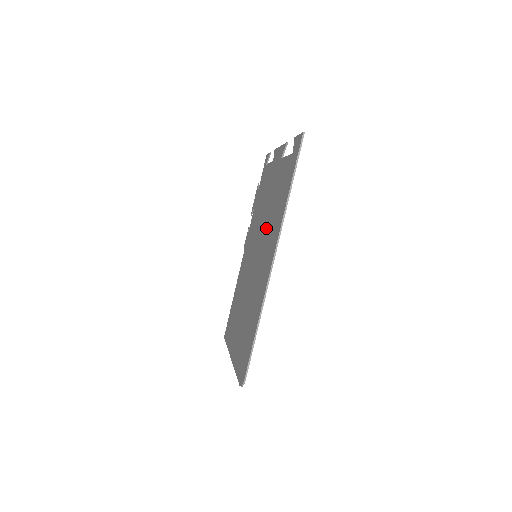
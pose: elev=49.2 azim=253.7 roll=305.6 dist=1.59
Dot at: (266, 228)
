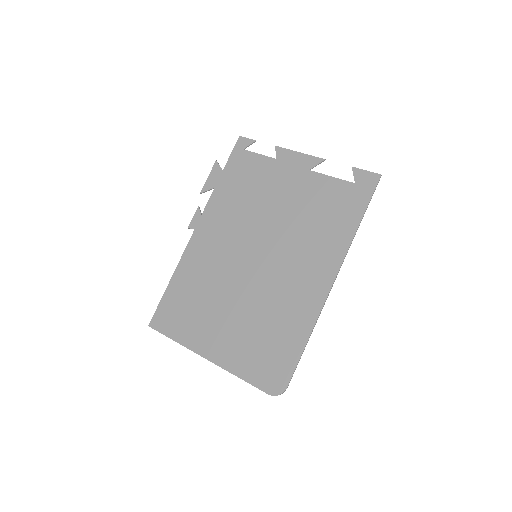
Dot at: (290, 236)
